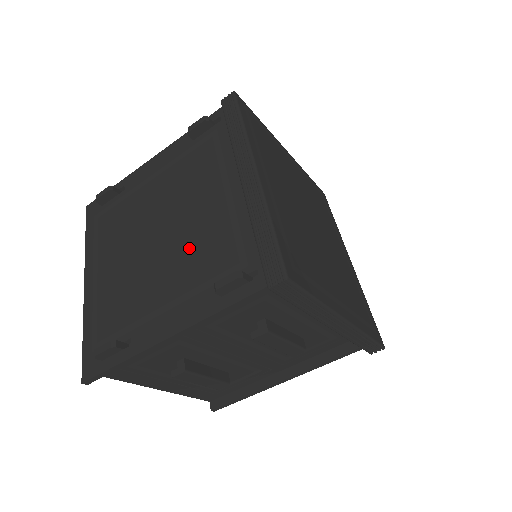
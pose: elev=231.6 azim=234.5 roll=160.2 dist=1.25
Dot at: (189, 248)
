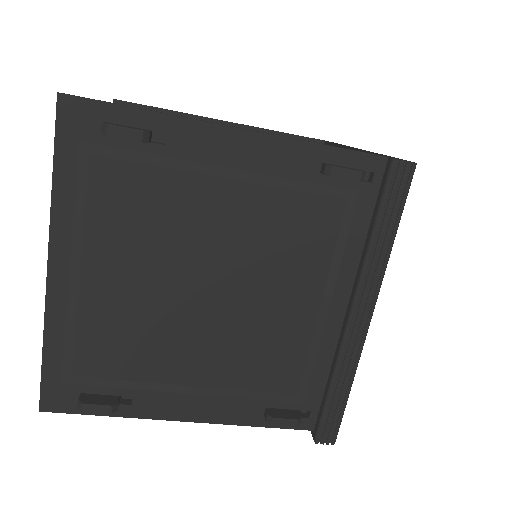
Dot at: (249, 341)
